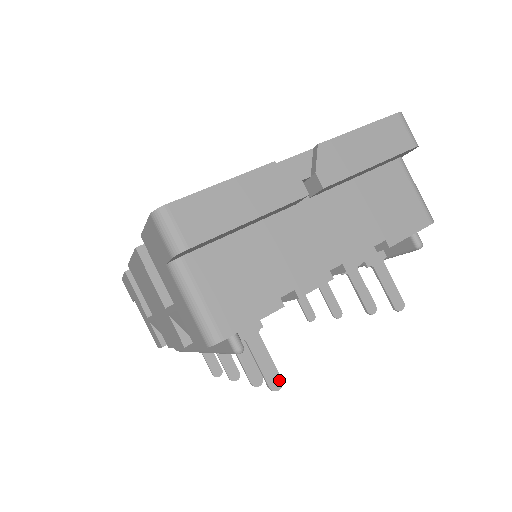
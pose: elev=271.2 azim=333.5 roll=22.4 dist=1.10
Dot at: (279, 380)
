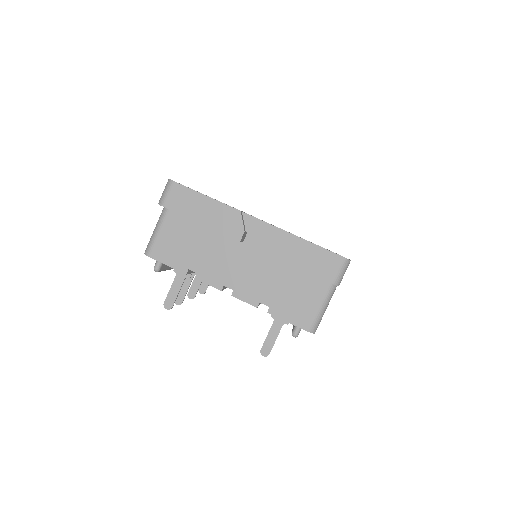
Dot at: (171, 306)
